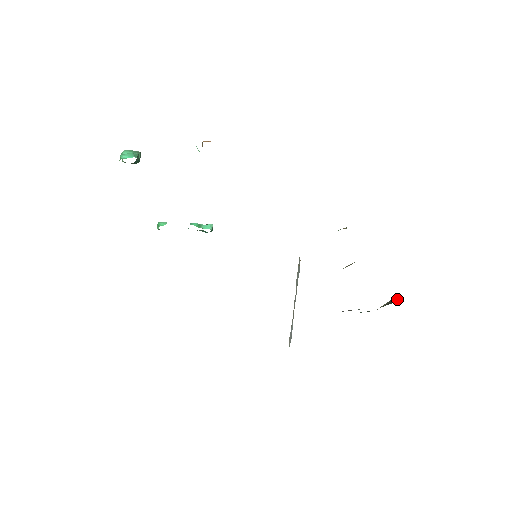
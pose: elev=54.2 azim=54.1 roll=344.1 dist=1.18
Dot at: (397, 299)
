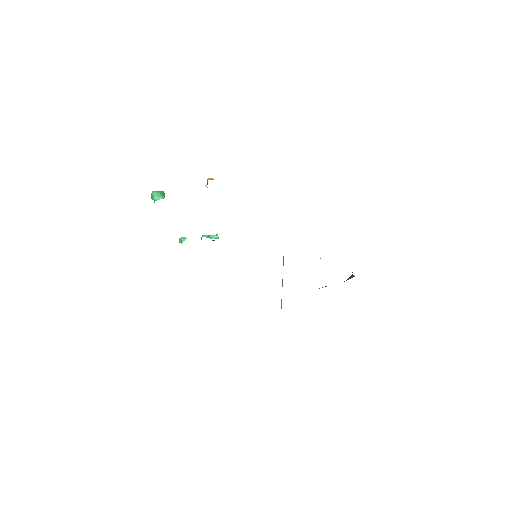
Dot at: (352, 276)
